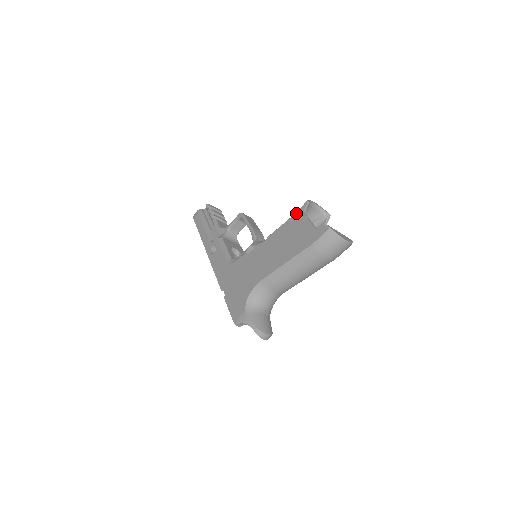
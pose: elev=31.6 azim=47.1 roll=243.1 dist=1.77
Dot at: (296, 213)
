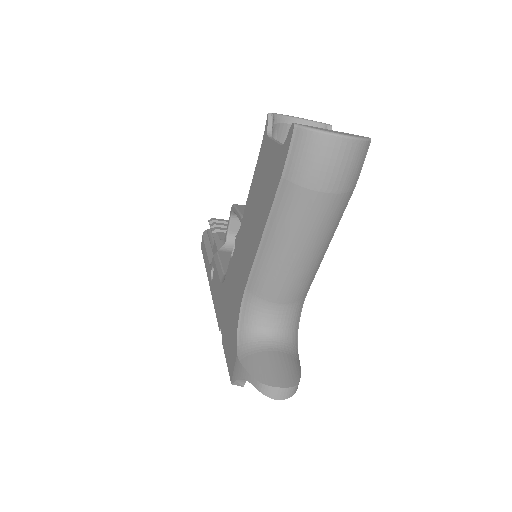
Dot at: occluded
